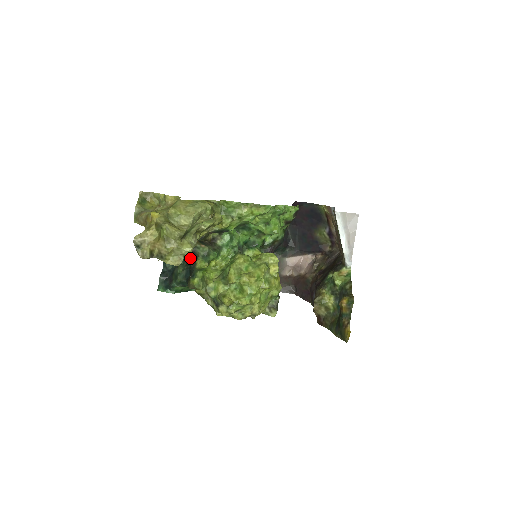
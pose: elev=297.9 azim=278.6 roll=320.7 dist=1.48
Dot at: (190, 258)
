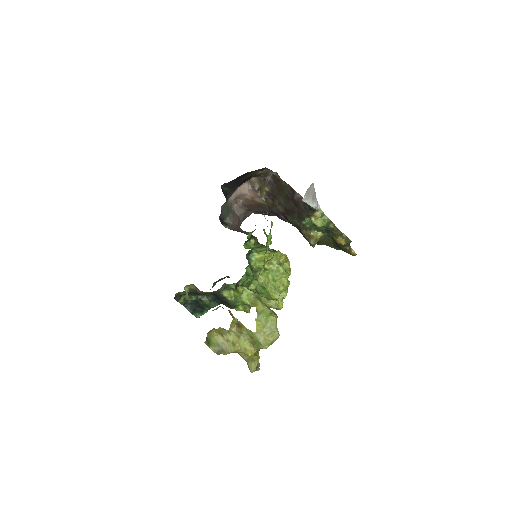
Dot at: occluded
